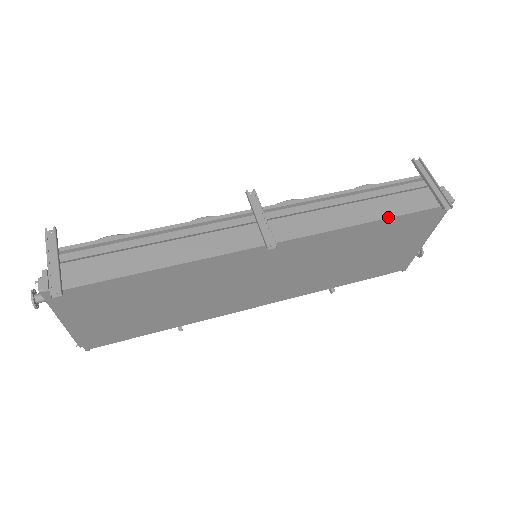
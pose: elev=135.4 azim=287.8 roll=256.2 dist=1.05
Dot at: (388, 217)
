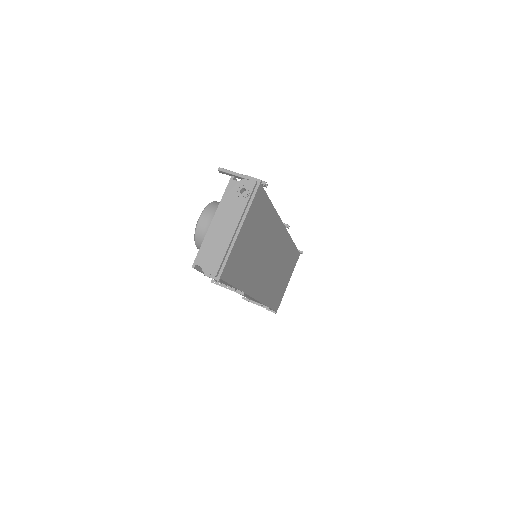
Dot at: (295, 245)
